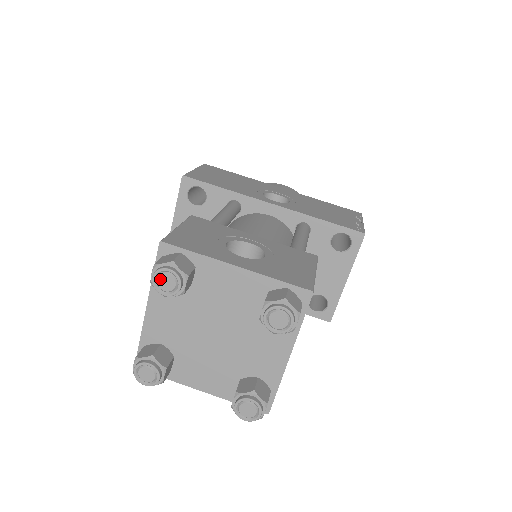
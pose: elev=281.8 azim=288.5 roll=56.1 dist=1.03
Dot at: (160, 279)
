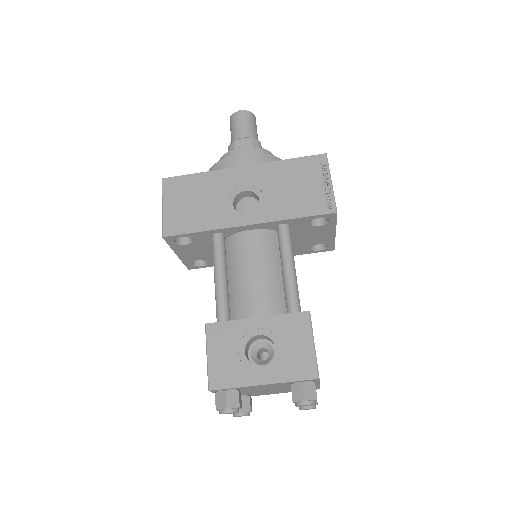
Dot at: occluded
